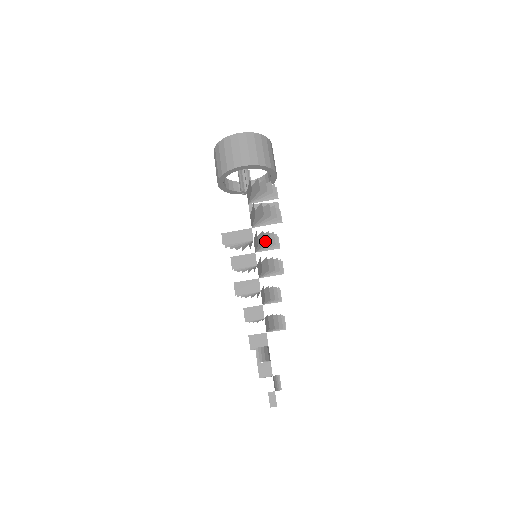
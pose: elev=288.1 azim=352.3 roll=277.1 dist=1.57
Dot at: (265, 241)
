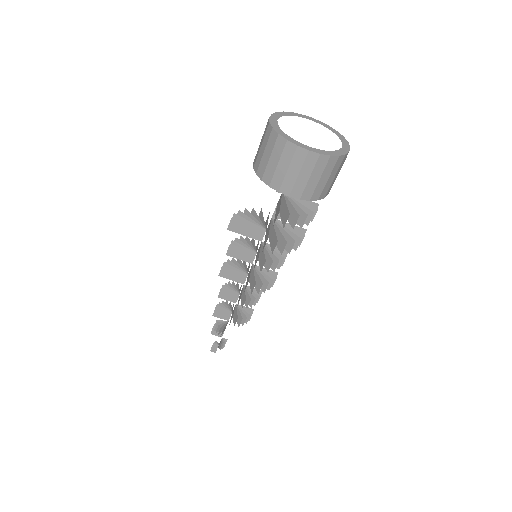
Dot at: occluded
